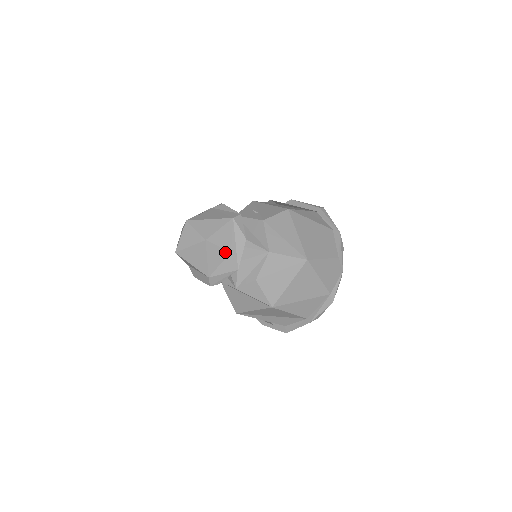
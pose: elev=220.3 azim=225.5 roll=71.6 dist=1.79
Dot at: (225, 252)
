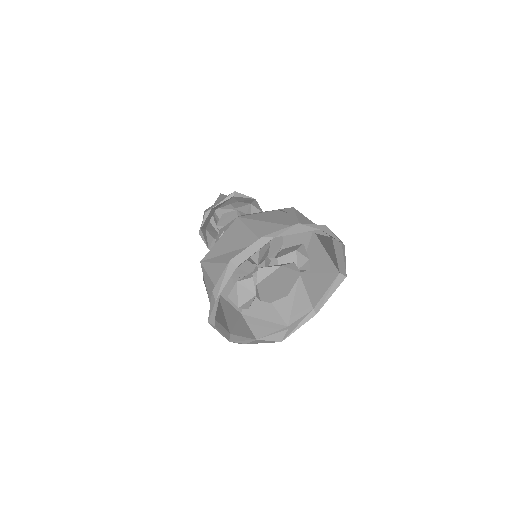
Dot at: occluded
